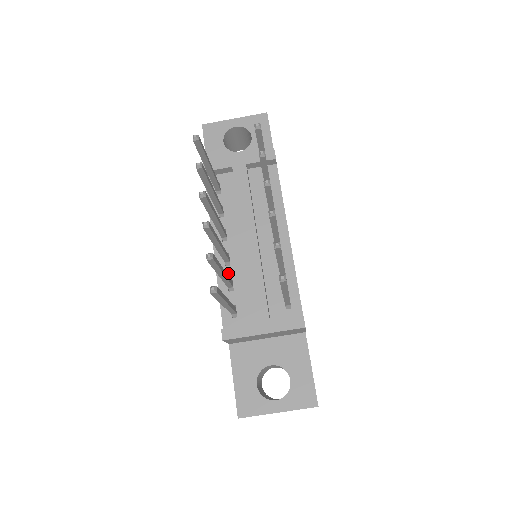
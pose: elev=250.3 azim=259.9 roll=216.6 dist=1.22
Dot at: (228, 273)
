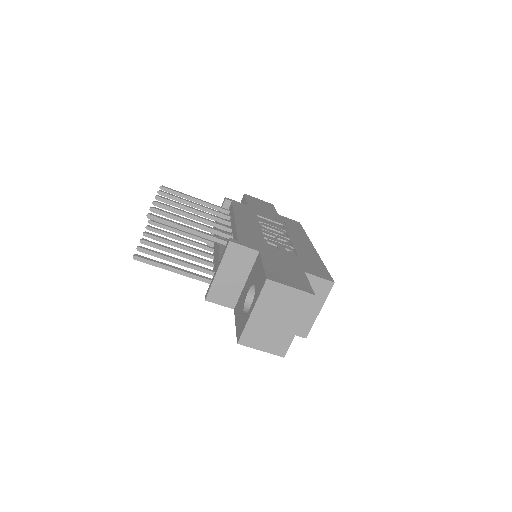
Dot at: occluded
